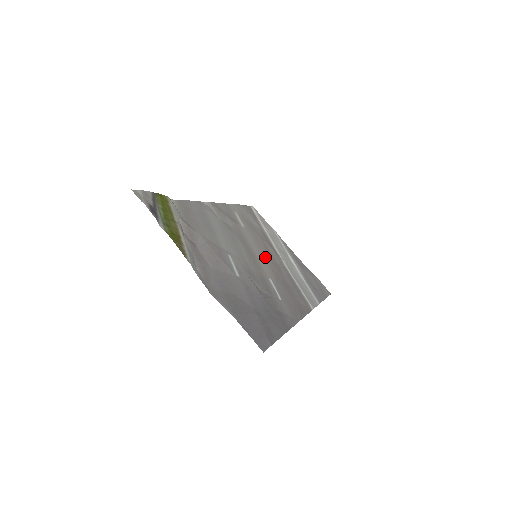
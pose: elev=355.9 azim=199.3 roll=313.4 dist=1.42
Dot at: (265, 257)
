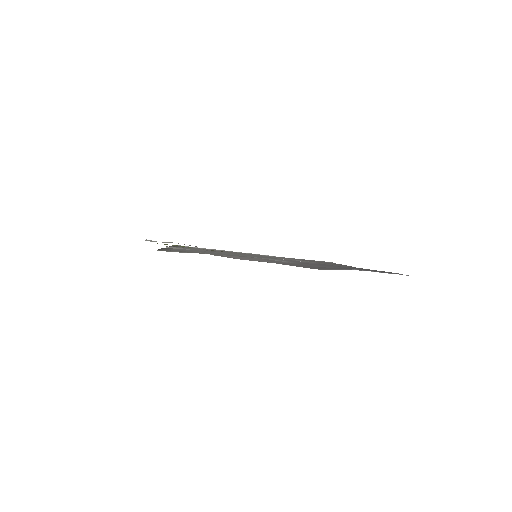
Dot at: (258, 255)
